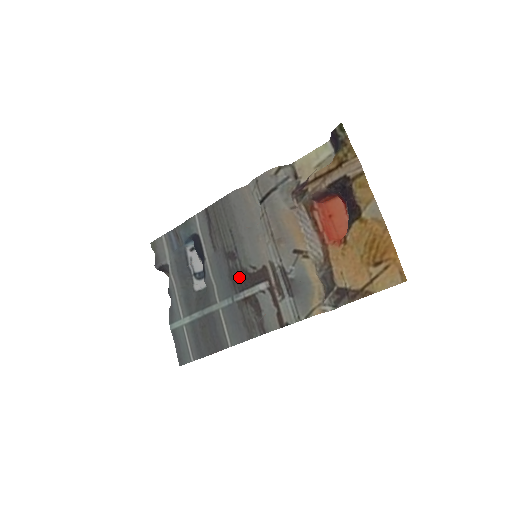
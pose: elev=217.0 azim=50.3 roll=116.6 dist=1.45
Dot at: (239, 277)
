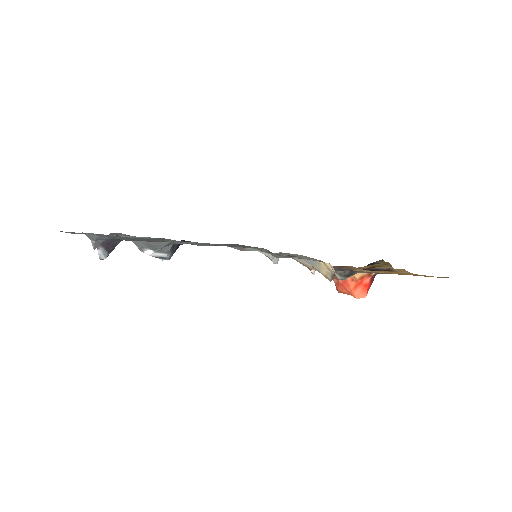
Dot at: occluded
